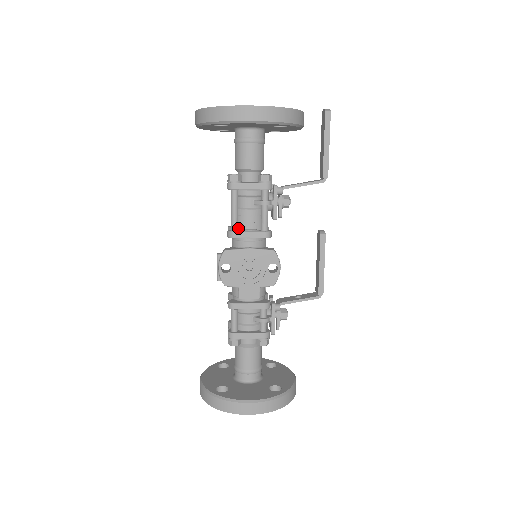
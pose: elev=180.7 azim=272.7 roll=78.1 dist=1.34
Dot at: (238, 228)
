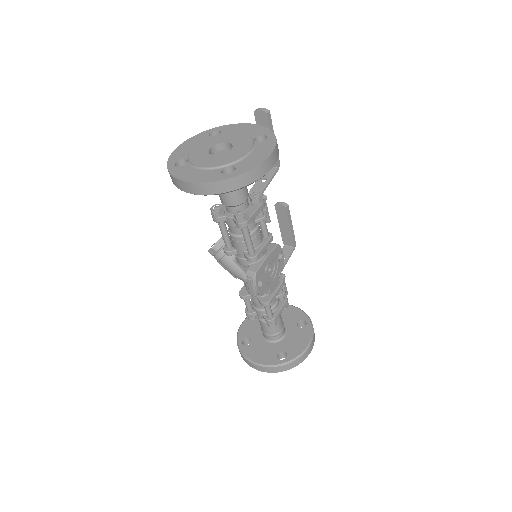
Dot at: occluded
